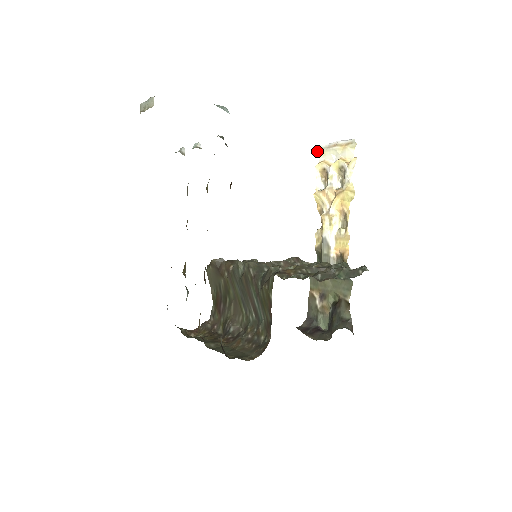
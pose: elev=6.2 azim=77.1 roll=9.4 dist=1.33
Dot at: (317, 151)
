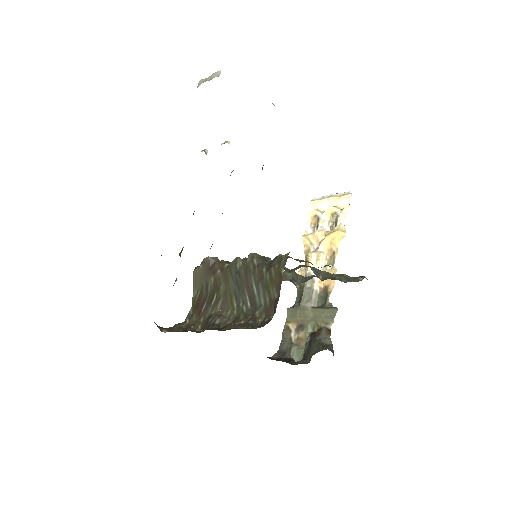
Dot at: (310, 201)
